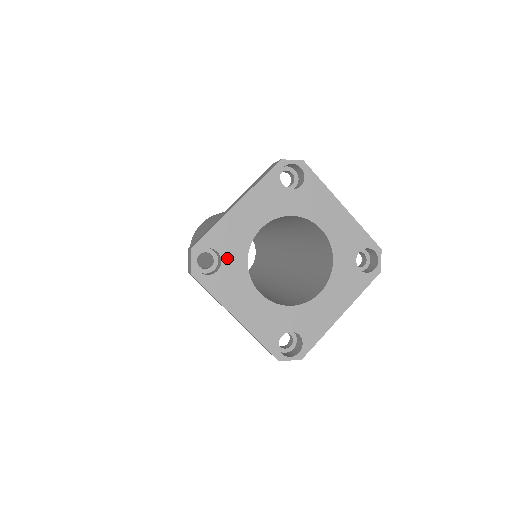
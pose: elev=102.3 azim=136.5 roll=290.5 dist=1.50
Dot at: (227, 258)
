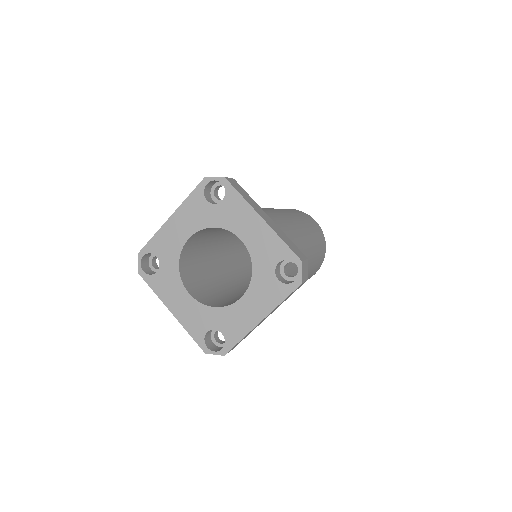
Dot at: (164, 262)
